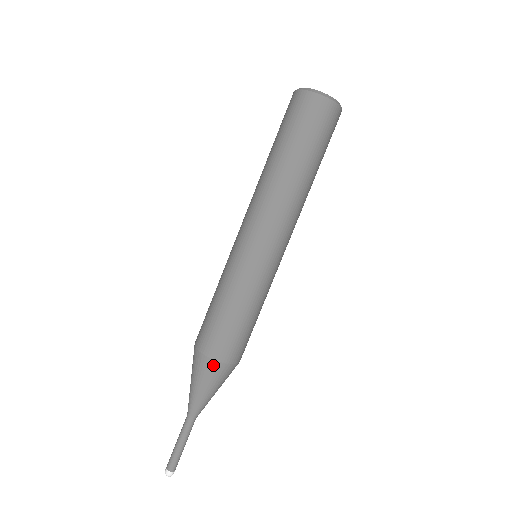
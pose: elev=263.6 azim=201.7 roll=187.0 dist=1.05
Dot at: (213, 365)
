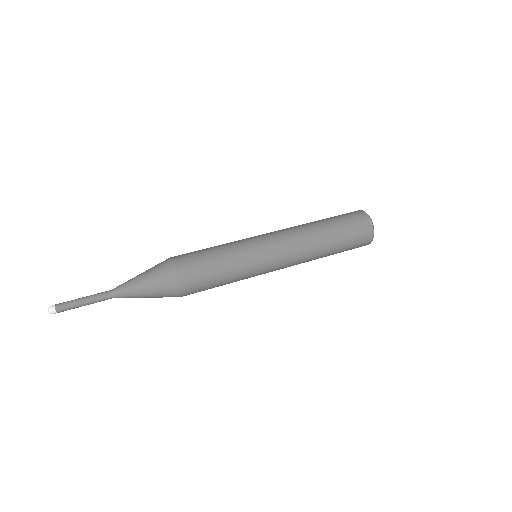
Dot at: (165, 260)
